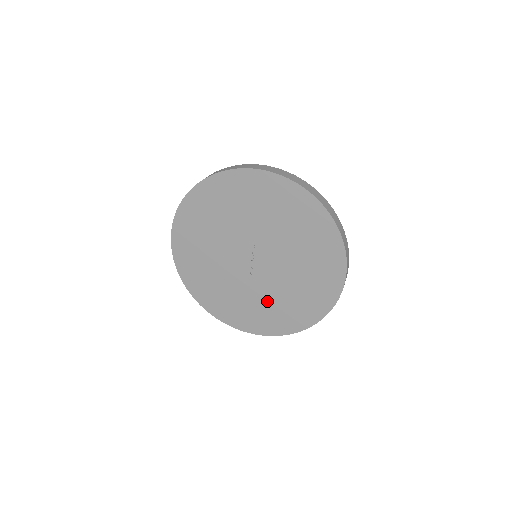
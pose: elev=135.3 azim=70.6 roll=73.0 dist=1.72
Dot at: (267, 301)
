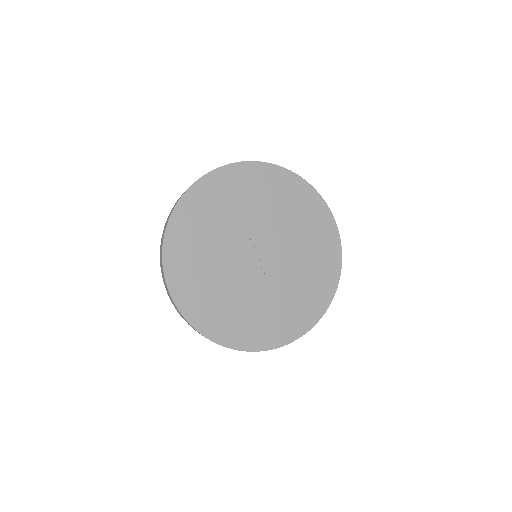
Dot at: (293, 289)
